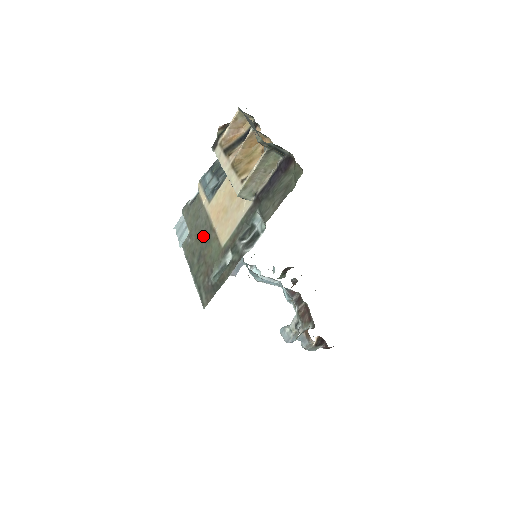
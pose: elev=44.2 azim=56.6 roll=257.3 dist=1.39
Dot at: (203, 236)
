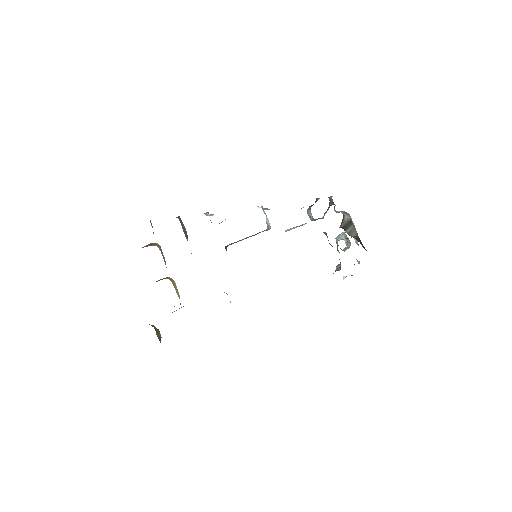
Dot at: occluded
